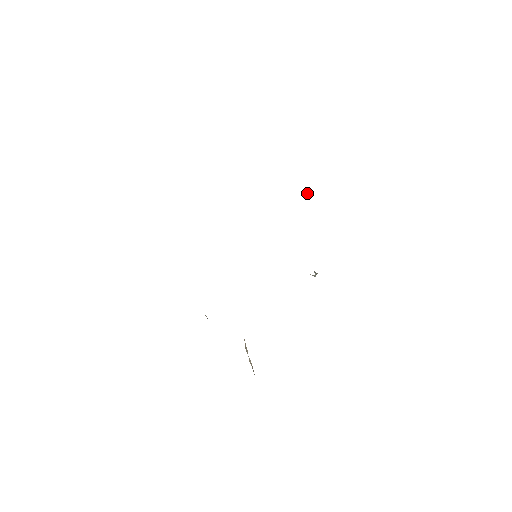
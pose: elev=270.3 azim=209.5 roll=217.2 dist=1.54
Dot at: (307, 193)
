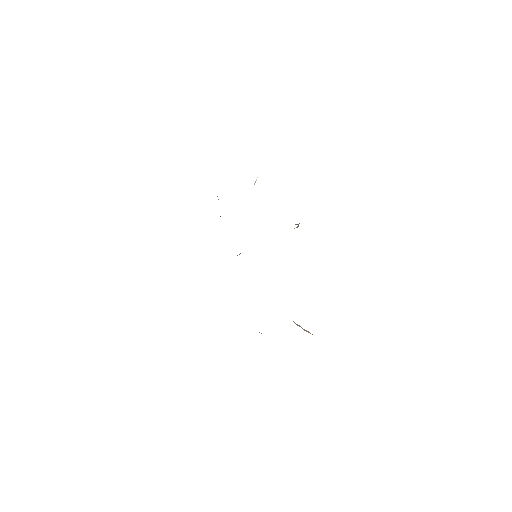
Dot at: occluded
